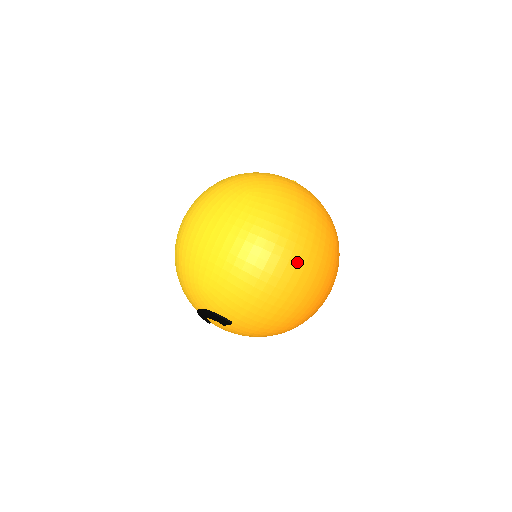
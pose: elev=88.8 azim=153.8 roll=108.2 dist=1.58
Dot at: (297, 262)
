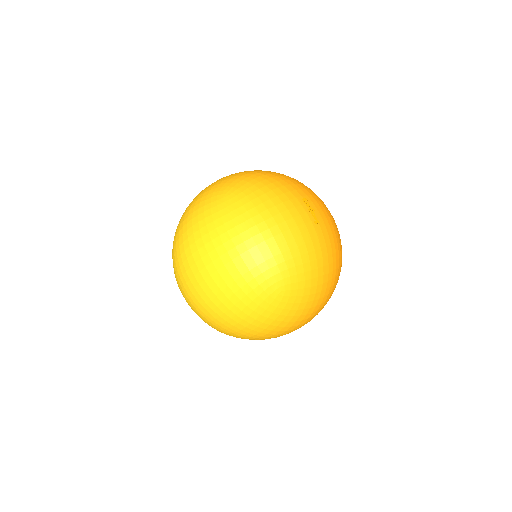
Dot at: occluded
